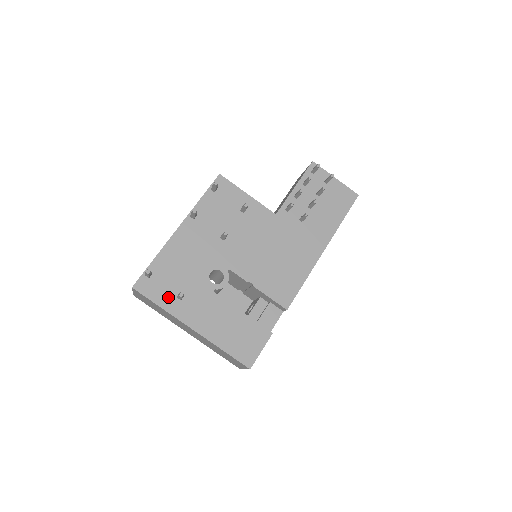
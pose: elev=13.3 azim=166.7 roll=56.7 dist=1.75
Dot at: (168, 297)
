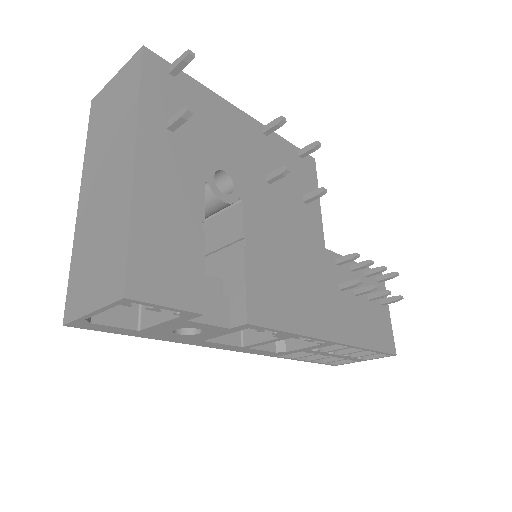
Dot at: (160, 106)
